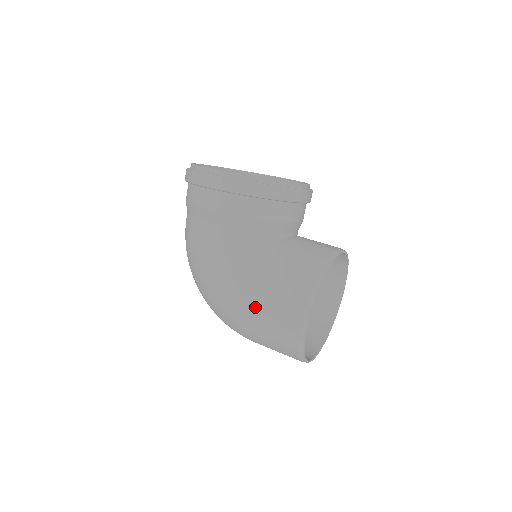
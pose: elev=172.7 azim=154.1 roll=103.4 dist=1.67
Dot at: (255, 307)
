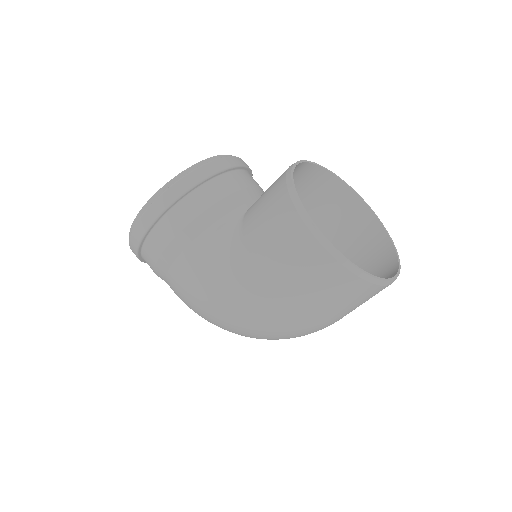
Dot at: (273, 281)
